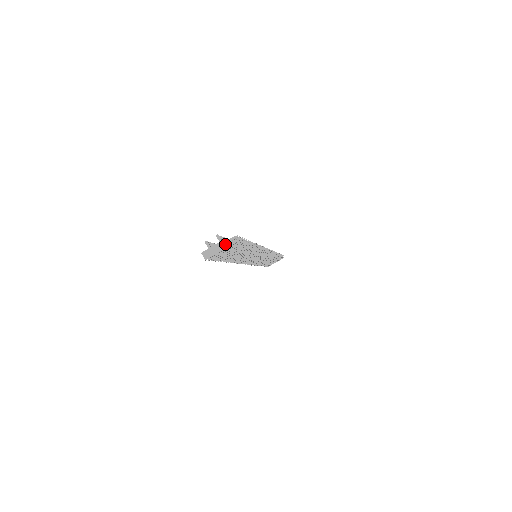
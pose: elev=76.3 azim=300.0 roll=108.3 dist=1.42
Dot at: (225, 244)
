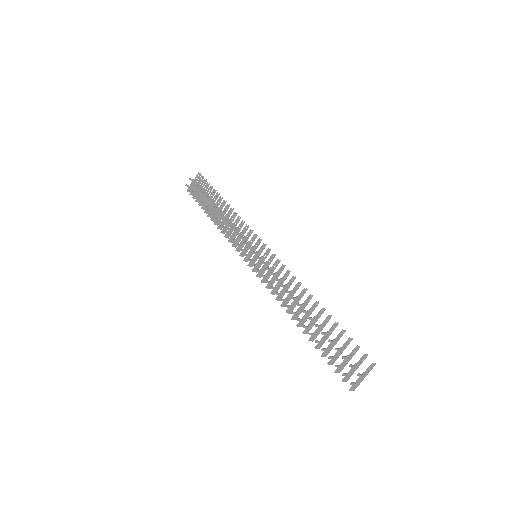
Dot at: (366, 374)
